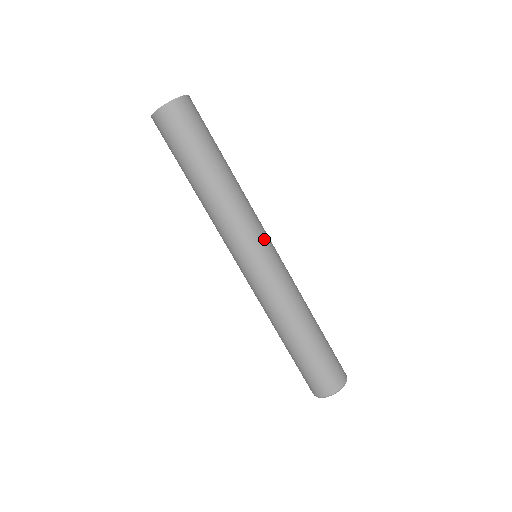
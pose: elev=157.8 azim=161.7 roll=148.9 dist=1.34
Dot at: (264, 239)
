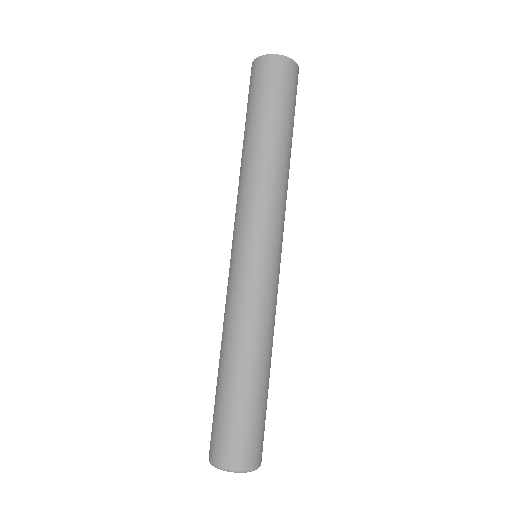
Dot at: (262, 237)
